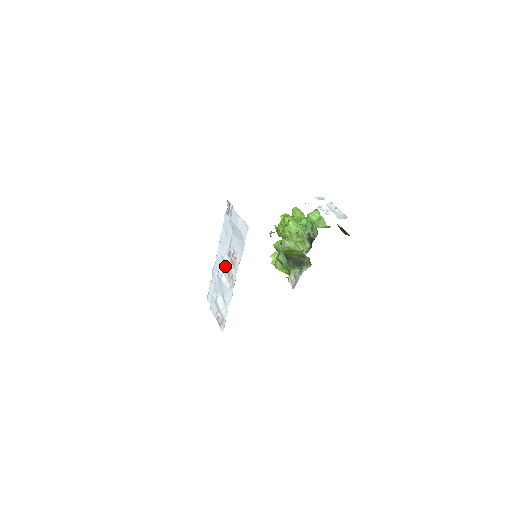
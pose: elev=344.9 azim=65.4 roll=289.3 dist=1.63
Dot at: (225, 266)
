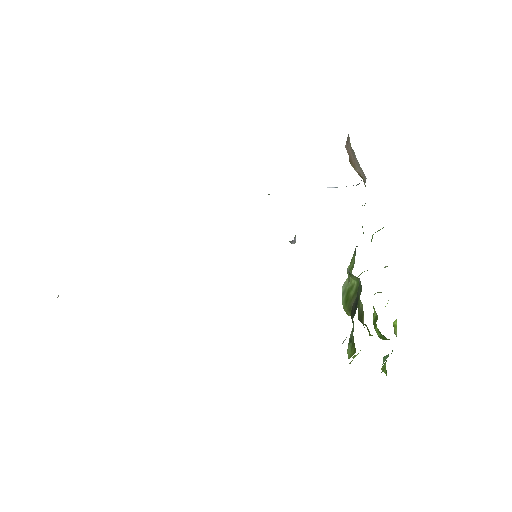
Dot at: occluded
